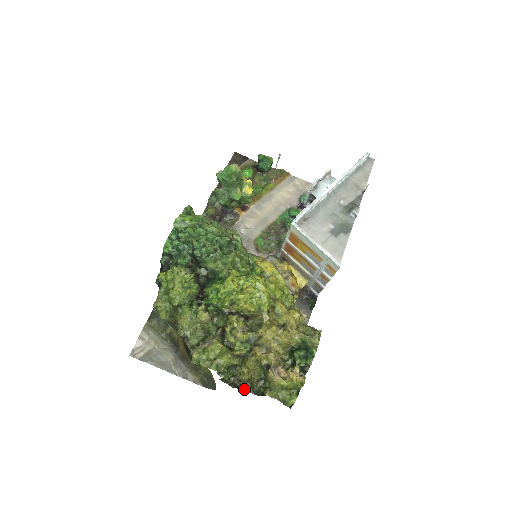
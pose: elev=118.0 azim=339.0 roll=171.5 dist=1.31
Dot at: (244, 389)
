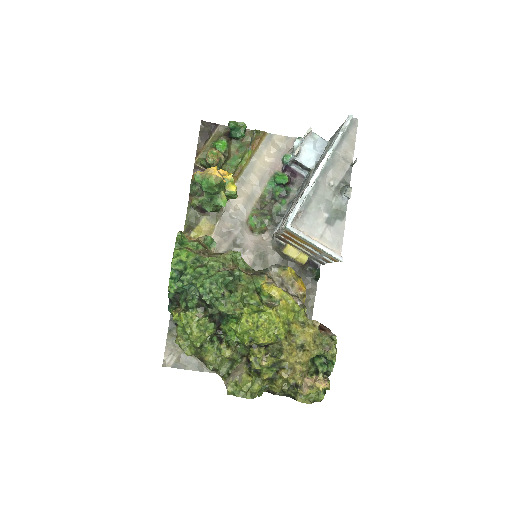
Dot at: (277, 394)
